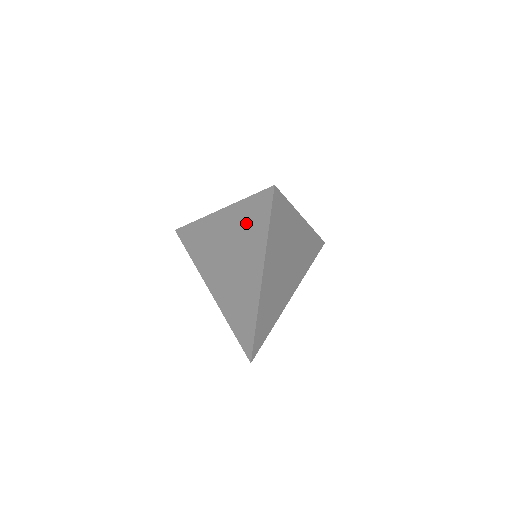
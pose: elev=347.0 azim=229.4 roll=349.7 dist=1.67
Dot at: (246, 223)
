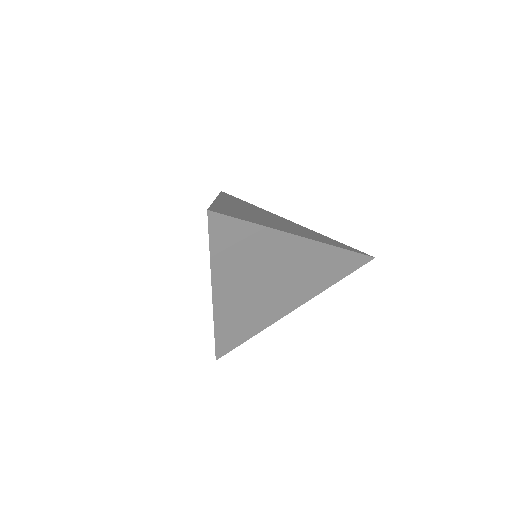
Dot at: occluded
